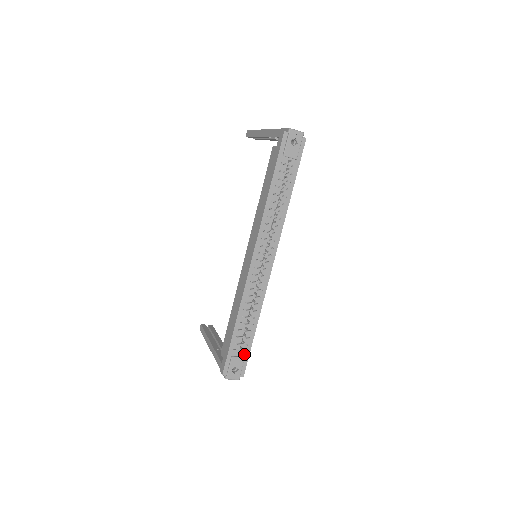
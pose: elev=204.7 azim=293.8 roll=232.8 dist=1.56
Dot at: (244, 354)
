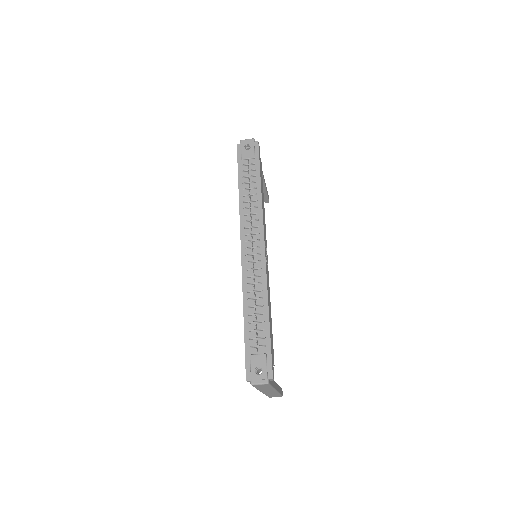
Dot at: (264, 350)
